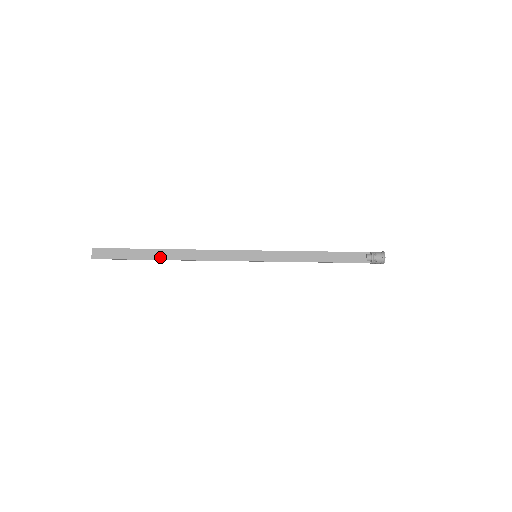
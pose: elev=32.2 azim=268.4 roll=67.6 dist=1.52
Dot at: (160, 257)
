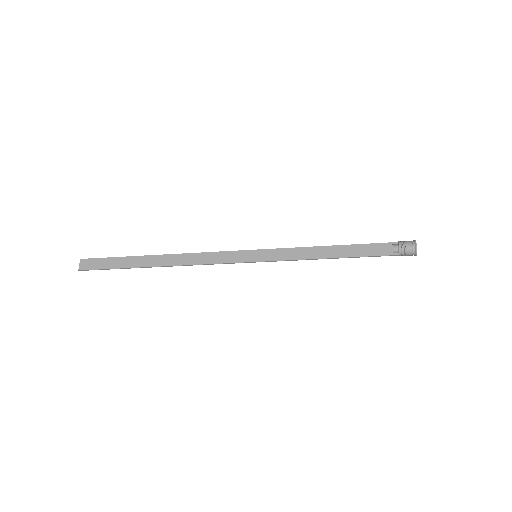
Dot at: (149, 264)
